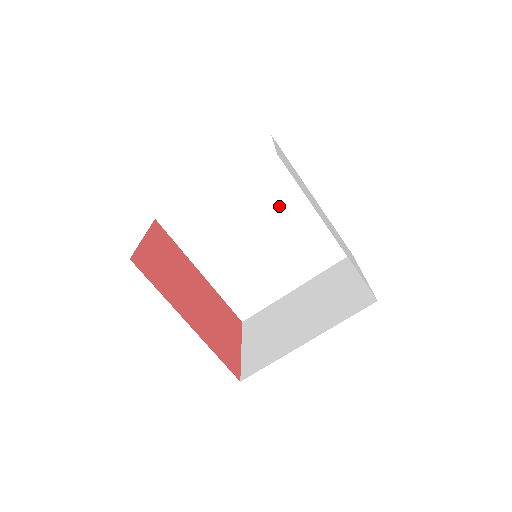
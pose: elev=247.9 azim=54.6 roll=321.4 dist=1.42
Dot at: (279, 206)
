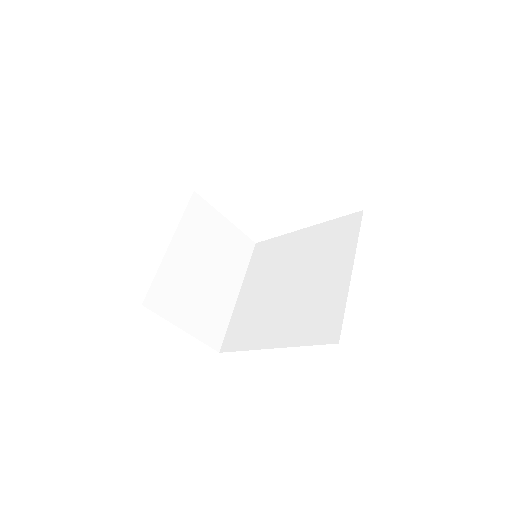
Dot at: (288, 255)
